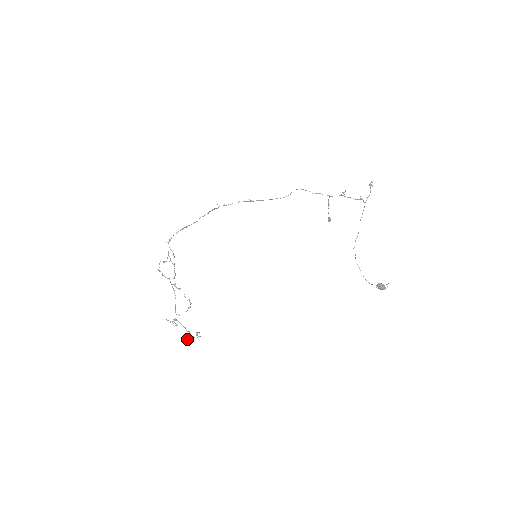
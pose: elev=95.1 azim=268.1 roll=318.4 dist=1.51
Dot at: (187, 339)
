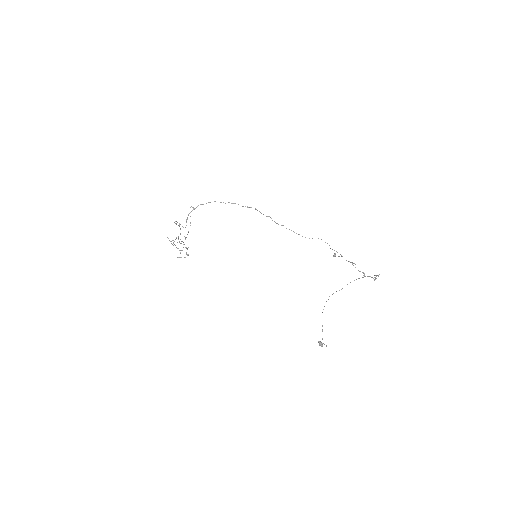
Dot at: occluded
